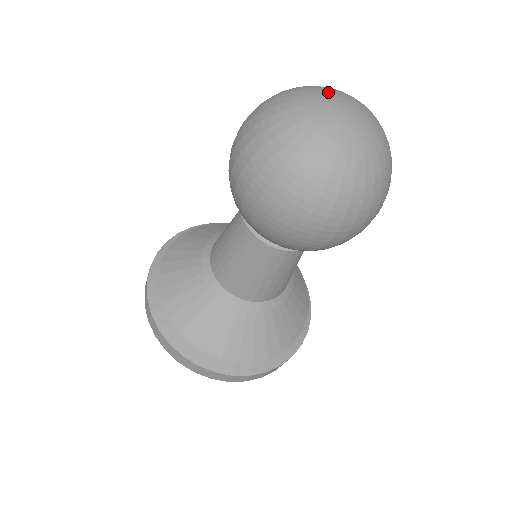
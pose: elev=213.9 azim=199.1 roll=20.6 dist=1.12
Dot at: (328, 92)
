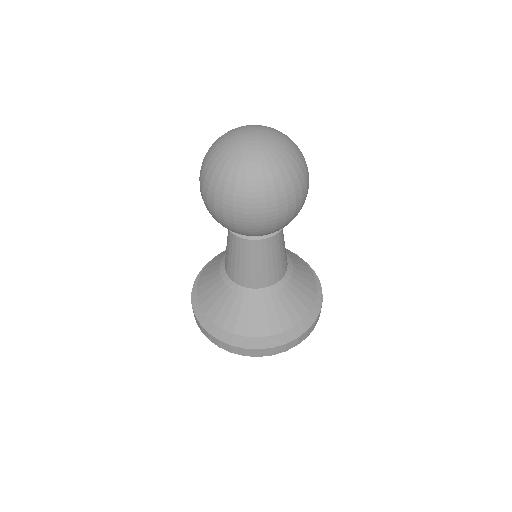
Dot at: (238, 131)
